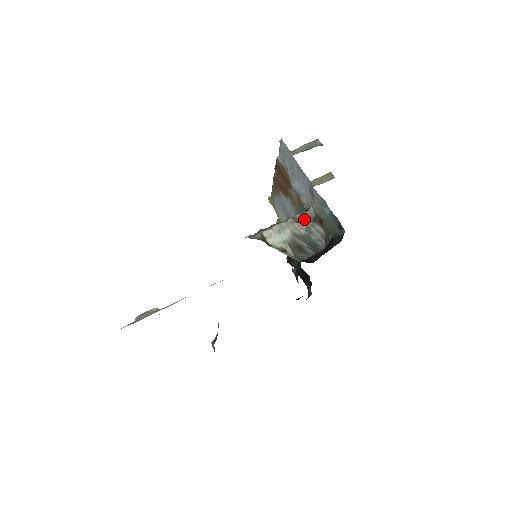
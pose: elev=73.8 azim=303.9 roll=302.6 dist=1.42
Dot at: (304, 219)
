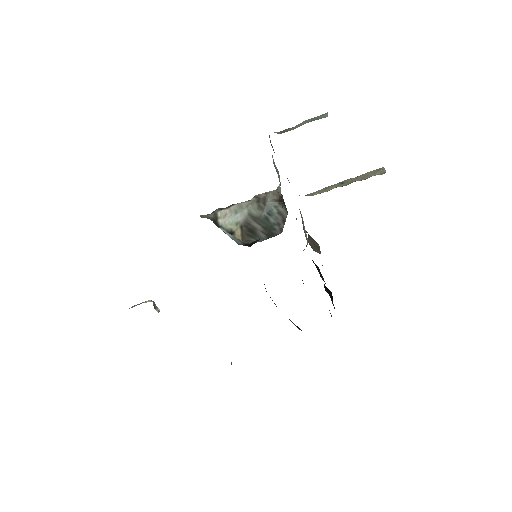
Dot at: (267, 198)
